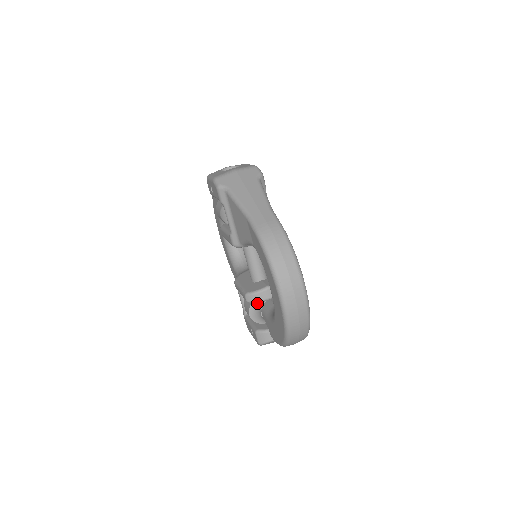
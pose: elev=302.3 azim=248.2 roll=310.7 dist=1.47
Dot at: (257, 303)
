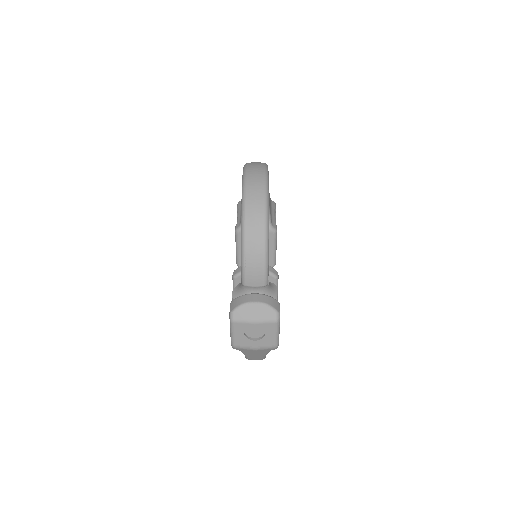
Dot at: occluded
